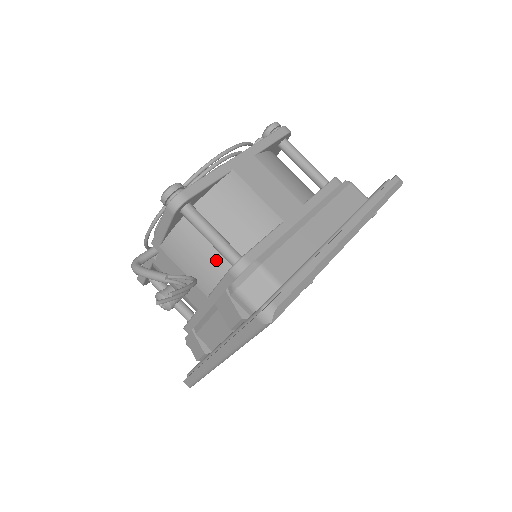
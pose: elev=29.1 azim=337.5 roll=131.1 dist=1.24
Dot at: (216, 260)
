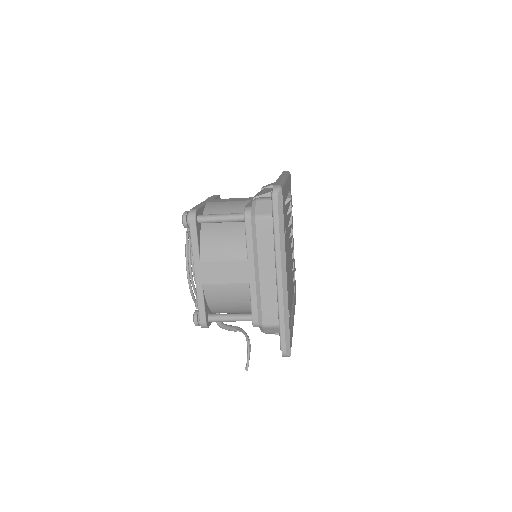
Dot at: occluded
